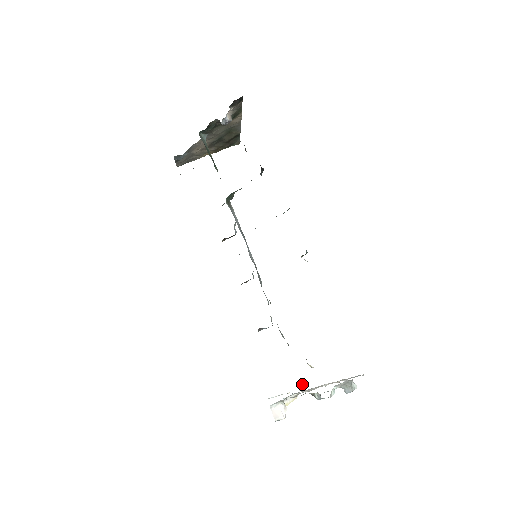
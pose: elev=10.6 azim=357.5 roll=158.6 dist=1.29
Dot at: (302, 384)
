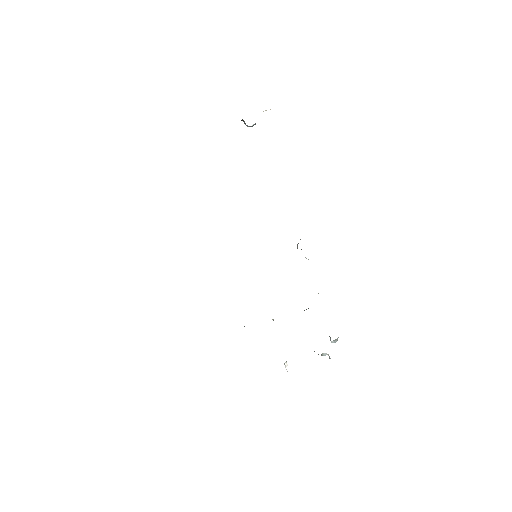
Dot at: occluded
